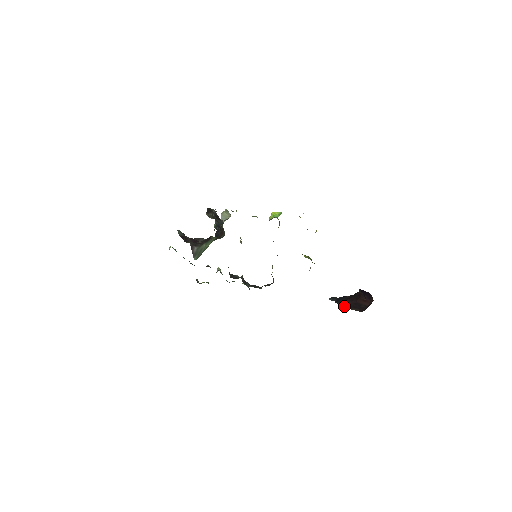
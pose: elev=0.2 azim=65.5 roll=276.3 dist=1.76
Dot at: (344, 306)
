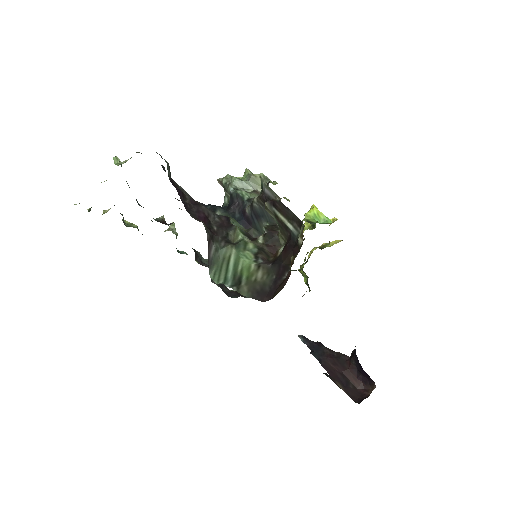
Dot at: (327, 371)
